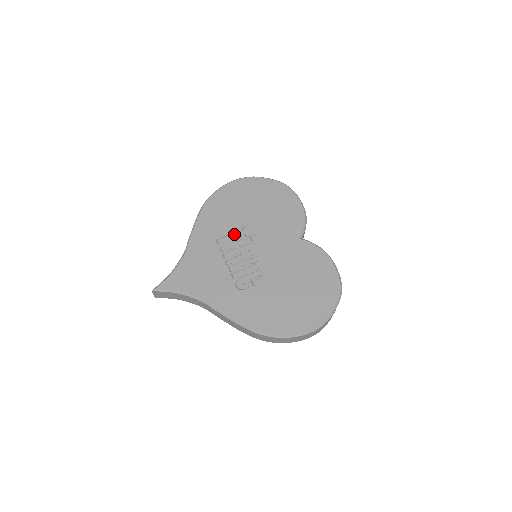
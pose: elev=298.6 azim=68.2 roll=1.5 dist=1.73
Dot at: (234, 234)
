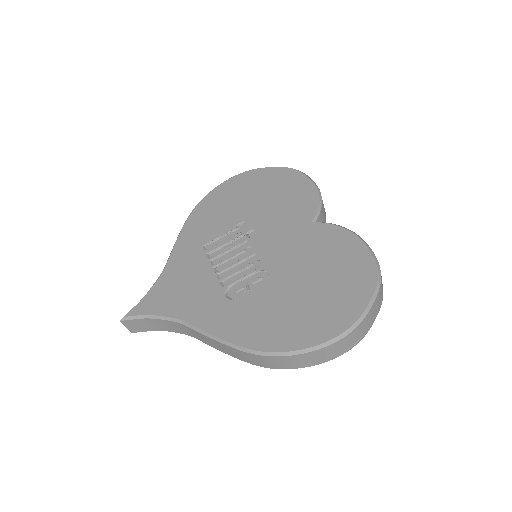
Dot at: (226, 235)
